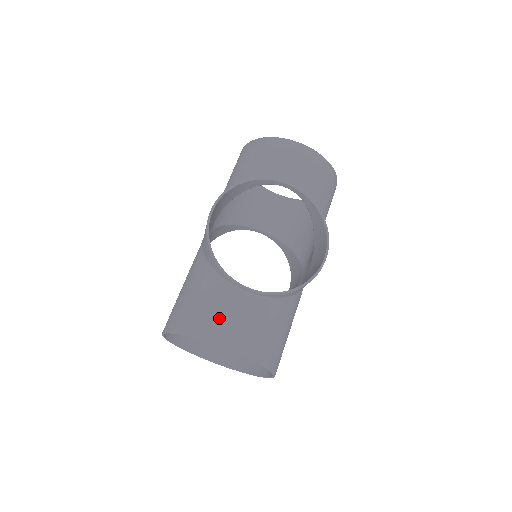
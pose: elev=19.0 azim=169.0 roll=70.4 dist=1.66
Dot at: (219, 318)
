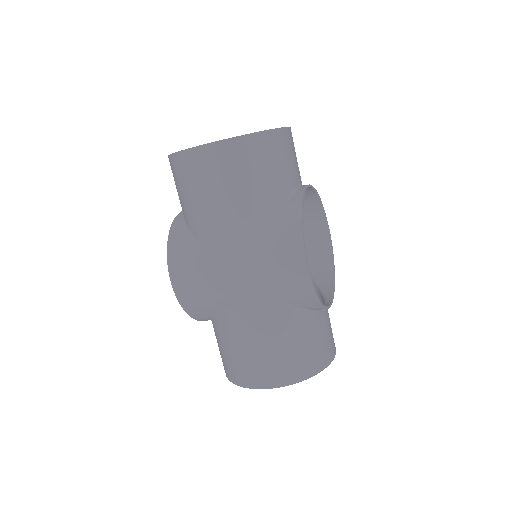
Dot at: (327, 341)
